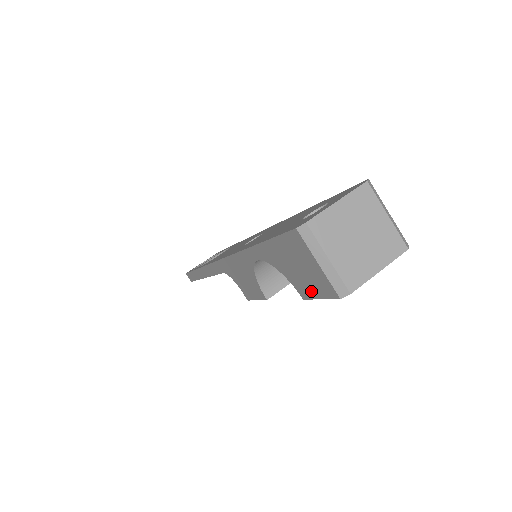
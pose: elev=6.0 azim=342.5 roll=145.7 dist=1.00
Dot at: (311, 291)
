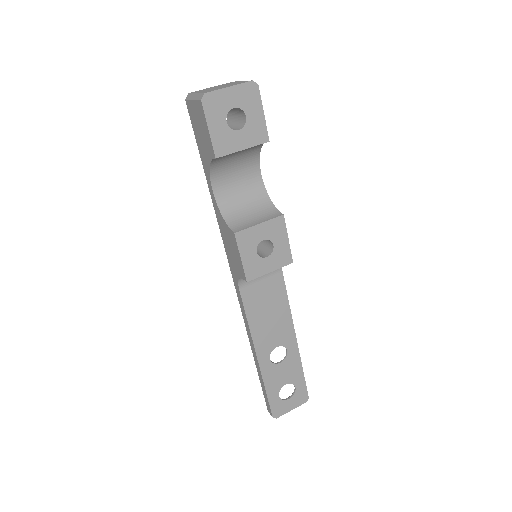
Dot at: (208, 136)
